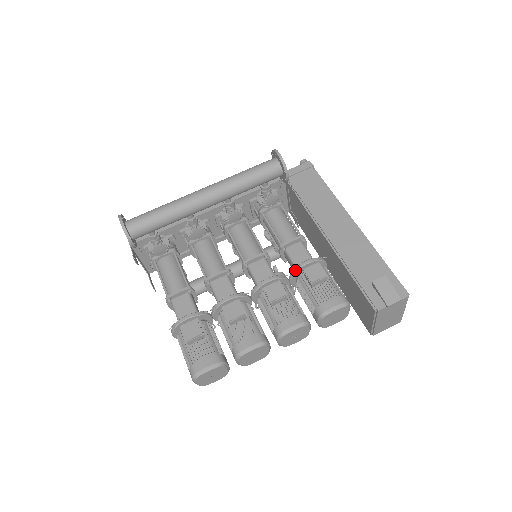
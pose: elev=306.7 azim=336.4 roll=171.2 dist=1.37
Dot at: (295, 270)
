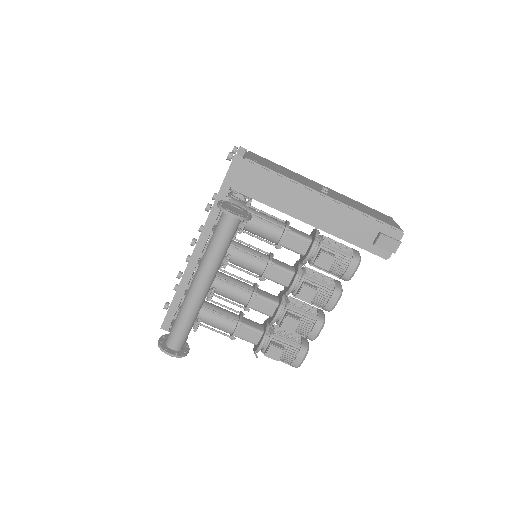
Dot at: (305, 263)
